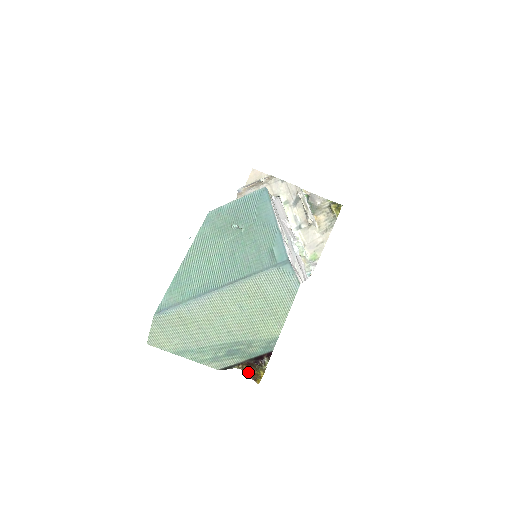
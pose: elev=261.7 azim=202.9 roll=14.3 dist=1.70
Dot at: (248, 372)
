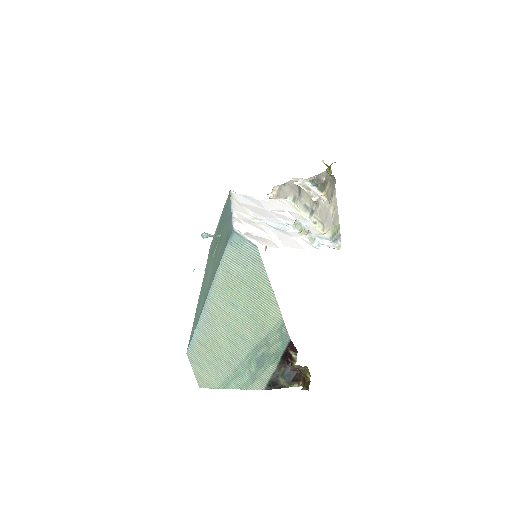
Dot at: occluded
